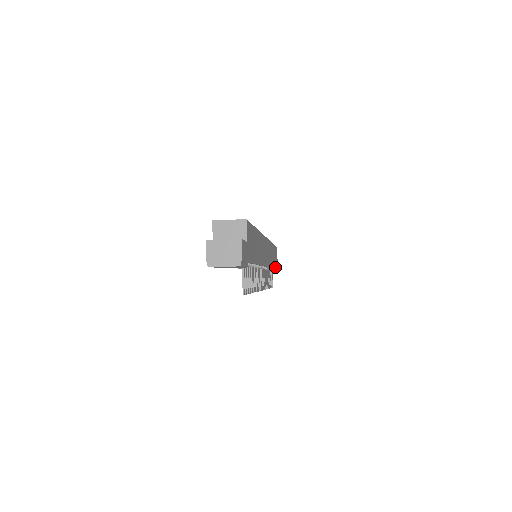
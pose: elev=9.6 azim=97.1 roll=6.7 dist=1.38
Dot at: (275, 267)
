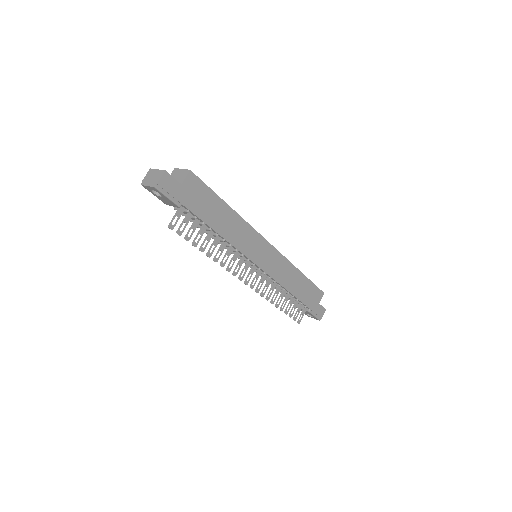
Dot at: (306, 303)
